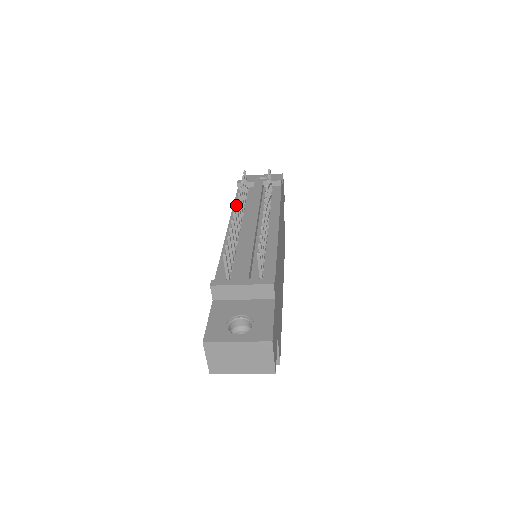
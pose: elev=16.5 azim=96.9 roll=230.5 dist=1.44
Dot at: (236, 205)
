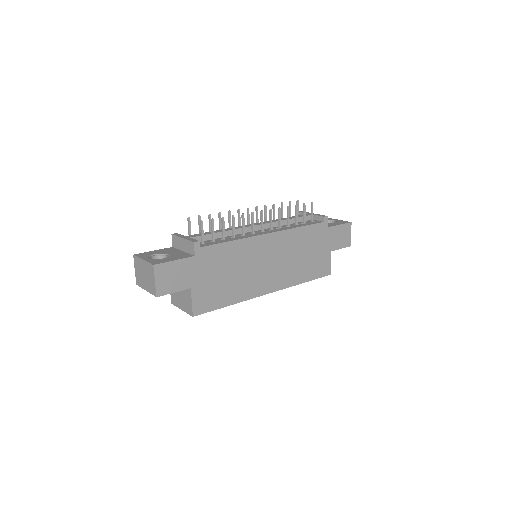
Dot at: occluded
